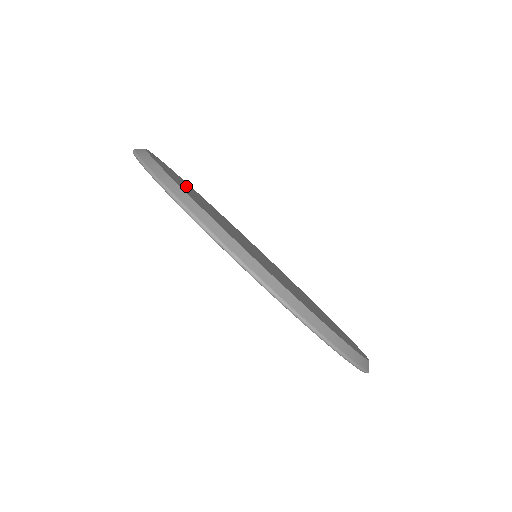
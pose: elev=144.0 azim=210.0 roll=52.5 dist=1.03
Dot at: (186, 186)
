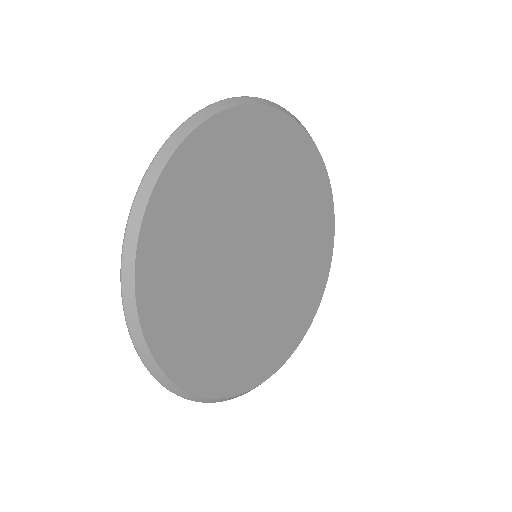
Dot at: (238, 164)
